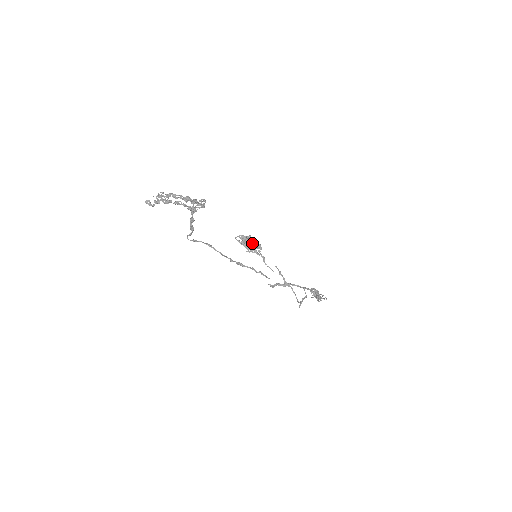
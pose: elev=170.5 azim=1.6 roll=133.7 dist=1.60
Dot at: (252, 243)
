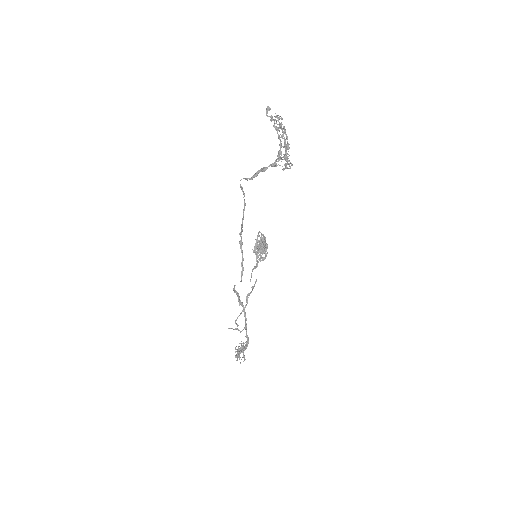
Dot at: (264, 249)
